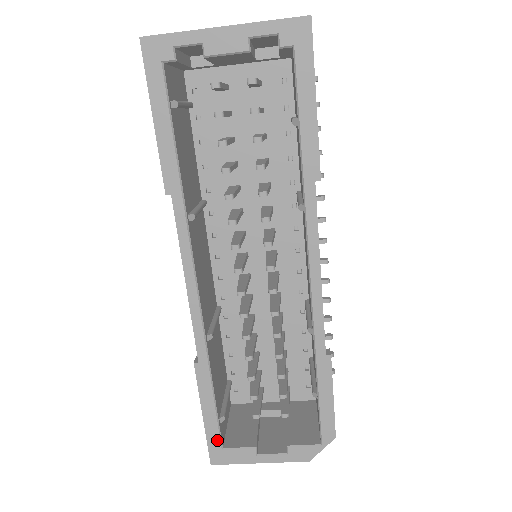
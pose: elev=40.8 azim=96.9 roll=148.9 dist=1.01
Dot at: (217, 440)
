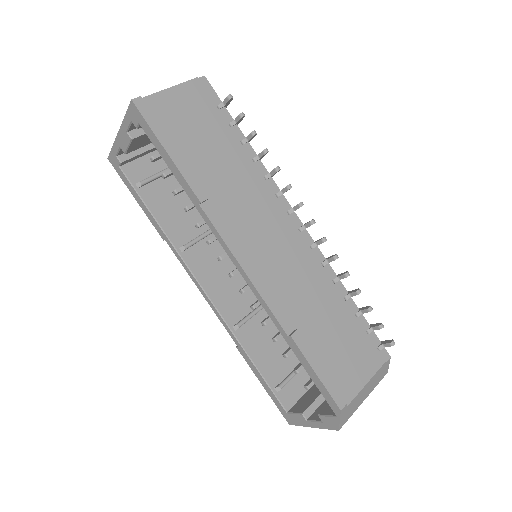
Dot at: (280, 405)
